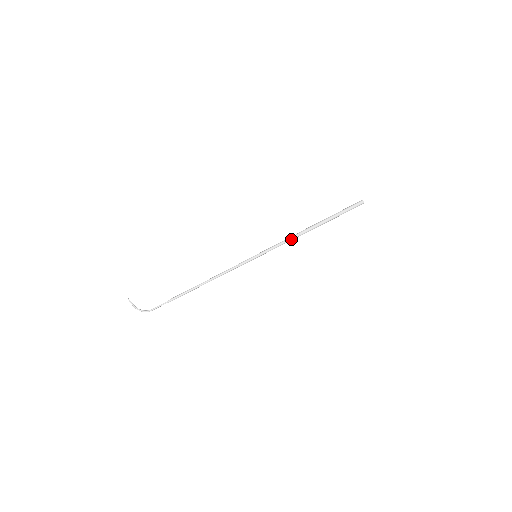
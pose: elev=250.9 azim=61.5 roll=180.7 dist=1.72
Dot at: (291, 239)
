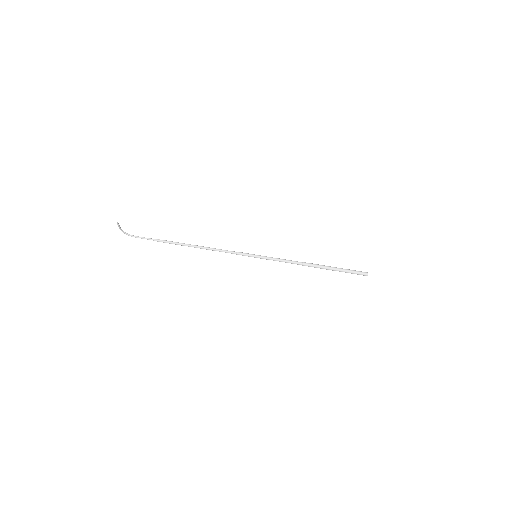
Dot at: (293, 263)
